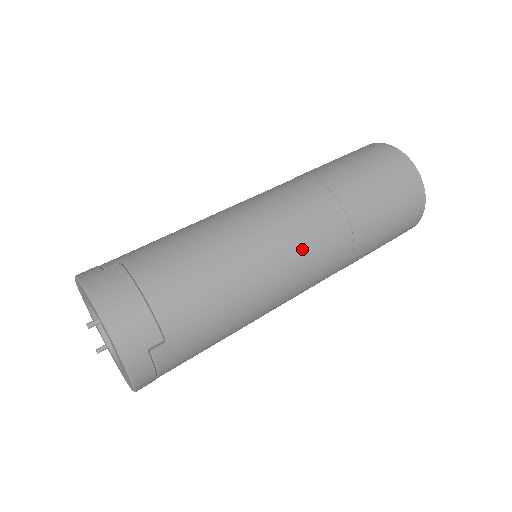
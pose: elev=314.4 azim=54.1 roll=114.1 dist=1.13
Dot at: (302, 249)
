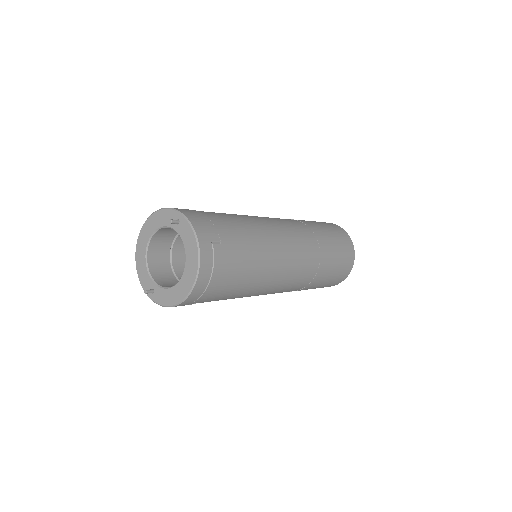
Dot at: (292, 235)
